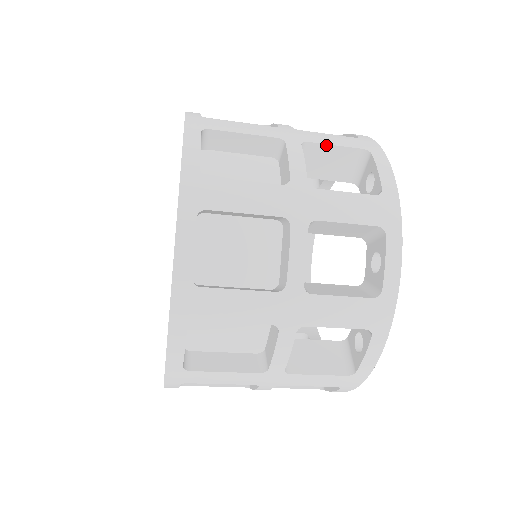
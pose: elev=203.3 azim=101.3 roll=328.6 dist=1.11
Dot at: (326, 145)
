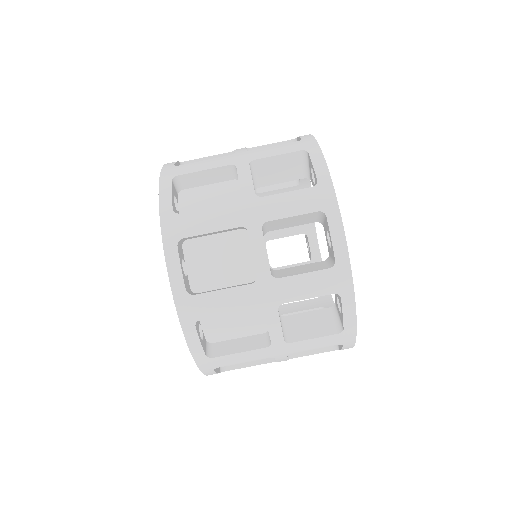
Dot at: occluded
